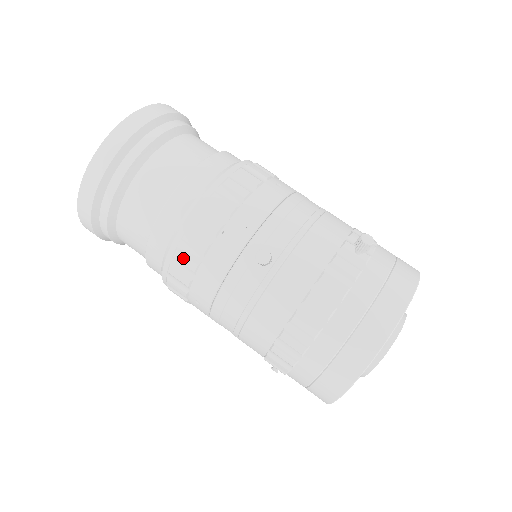
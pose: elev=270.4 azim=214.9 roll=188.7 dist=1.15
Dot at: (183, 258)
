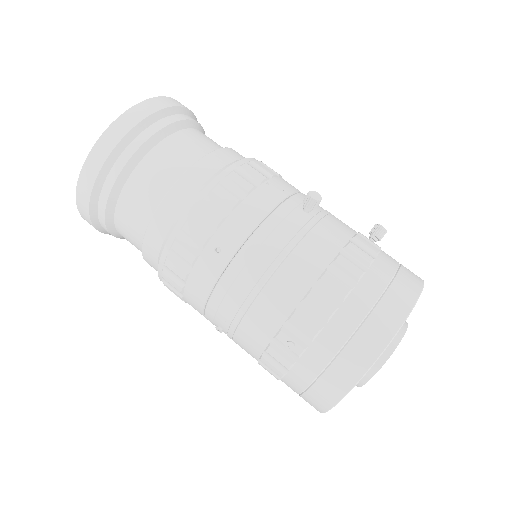
Dot at: (224, 192)
